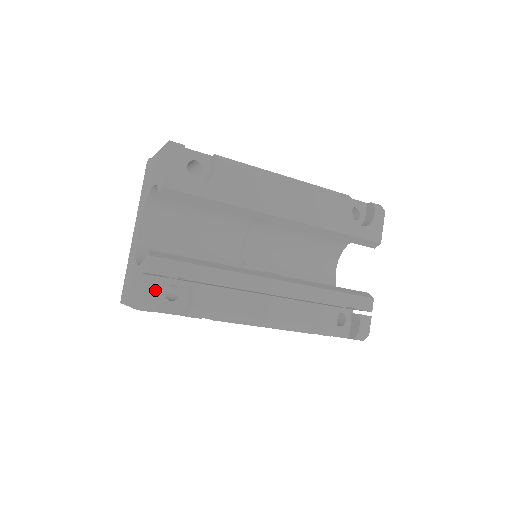
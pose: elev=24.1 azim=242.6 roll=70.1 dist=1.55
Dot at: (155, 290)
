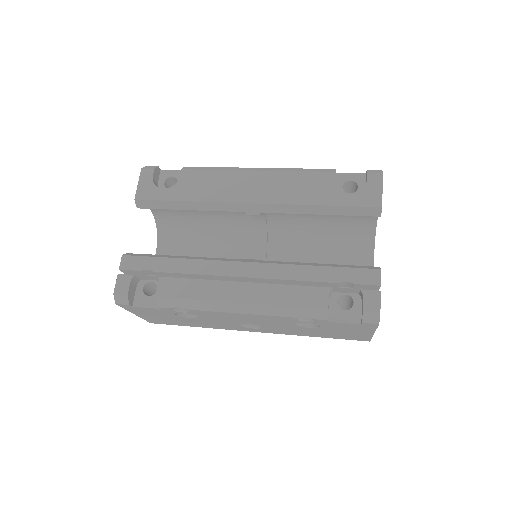
Dot at: (126, 283)
